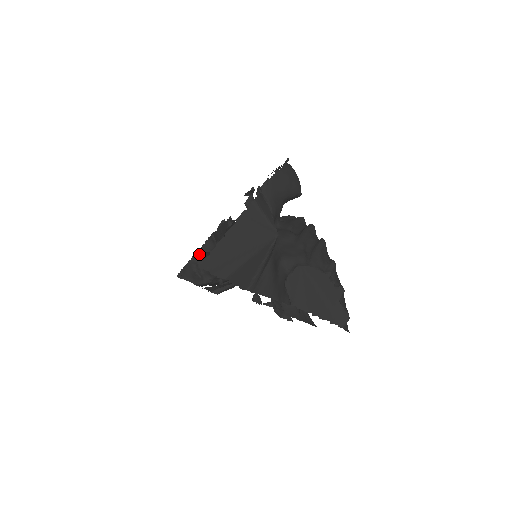
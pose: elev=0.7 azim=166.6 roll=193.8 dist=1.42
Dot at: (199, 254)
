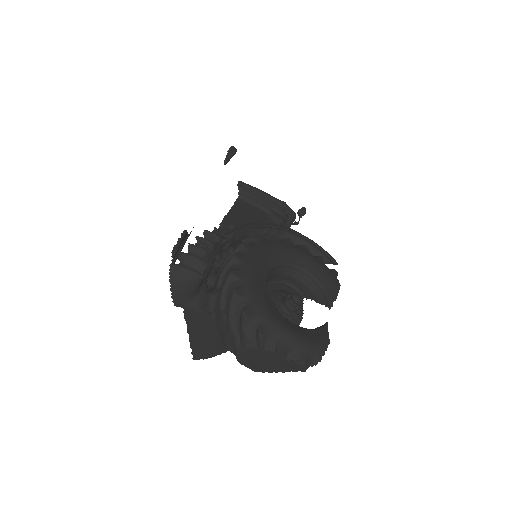
Dot at: occluded
